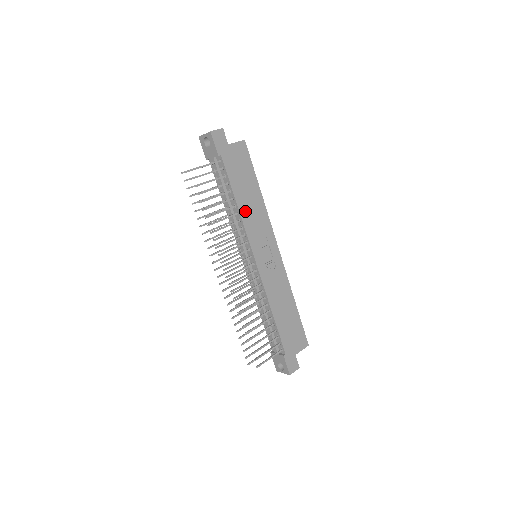
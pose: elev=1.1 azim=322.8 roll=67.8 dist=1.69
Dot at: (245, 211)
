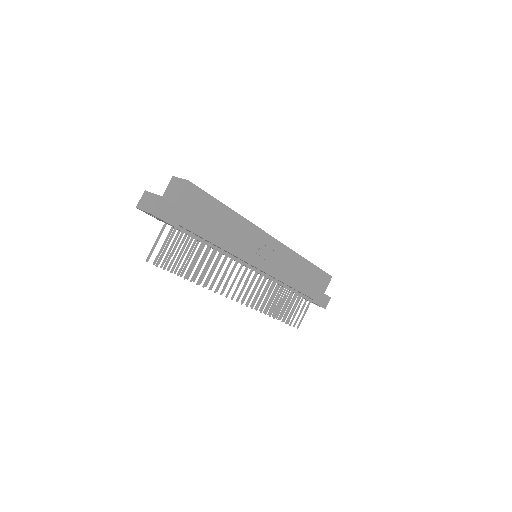
Dot at: (228, 243)
